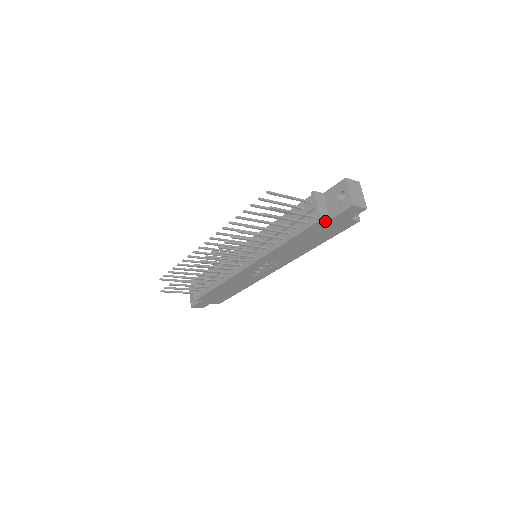
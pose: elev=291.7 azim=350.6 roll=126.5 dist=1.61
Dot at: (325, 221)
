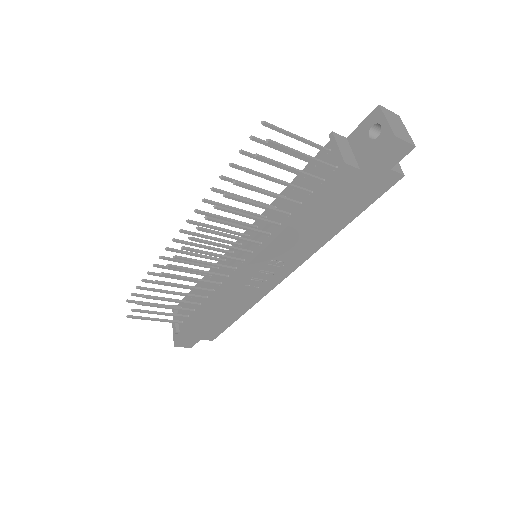
Dot at: (352, 172)
